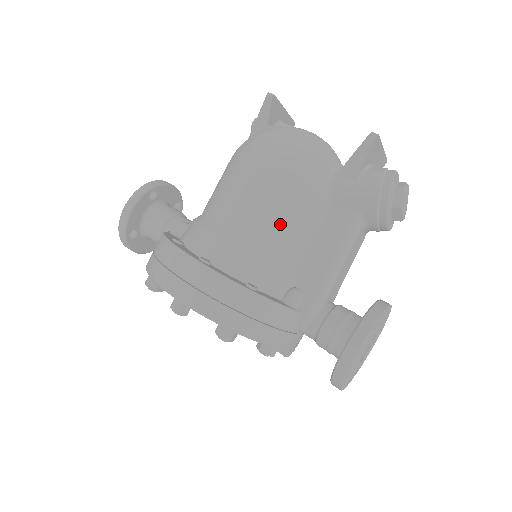
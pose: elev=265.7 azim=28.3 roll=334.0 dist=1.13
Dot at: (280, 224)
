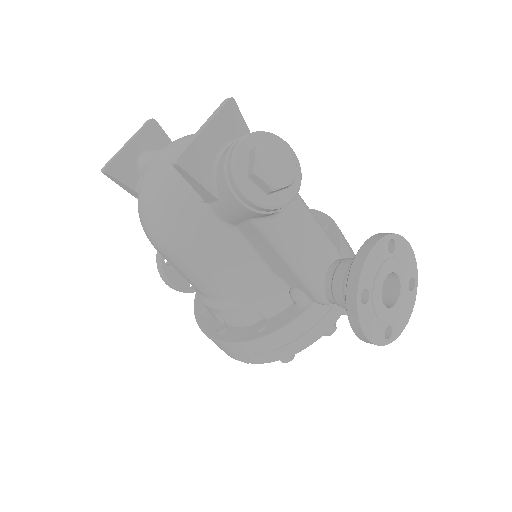
Dot at: (223, 276)
